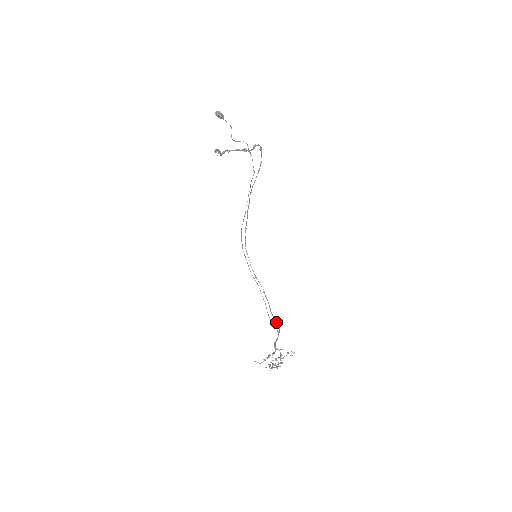
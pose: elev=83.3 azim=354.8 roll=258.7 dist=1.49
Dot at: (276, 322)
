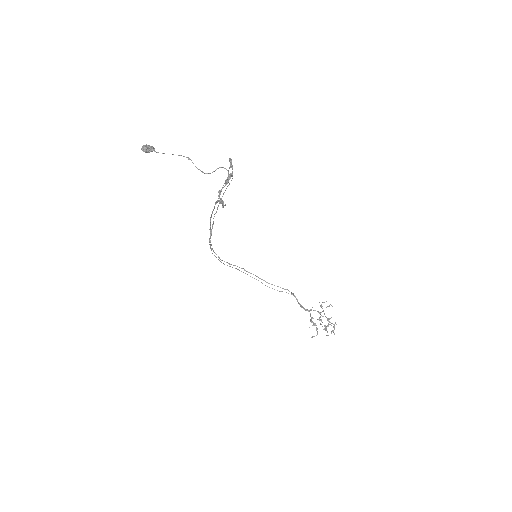
Dot at: occluded
